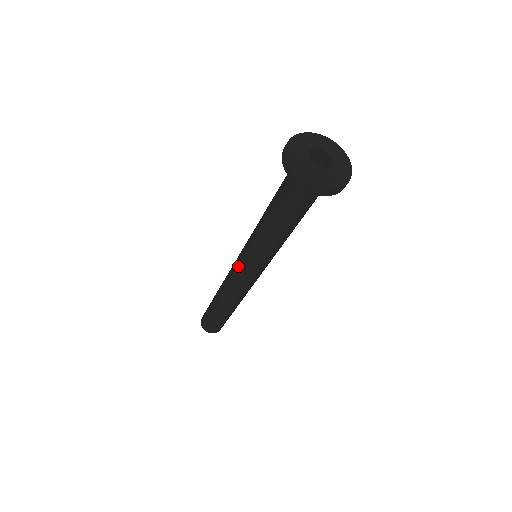
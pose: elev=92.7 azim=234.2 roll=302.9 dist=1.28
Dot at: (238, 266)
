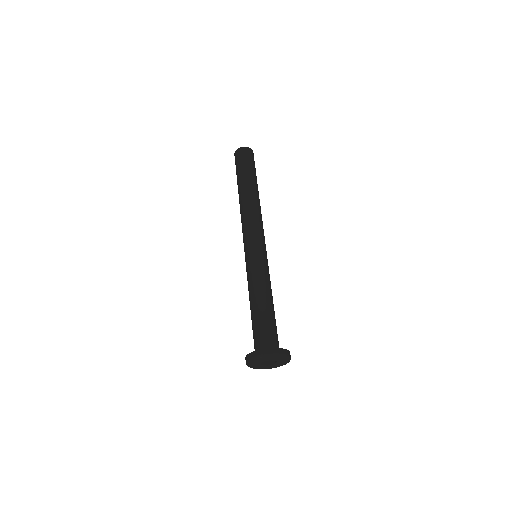
Dot at: occluded
